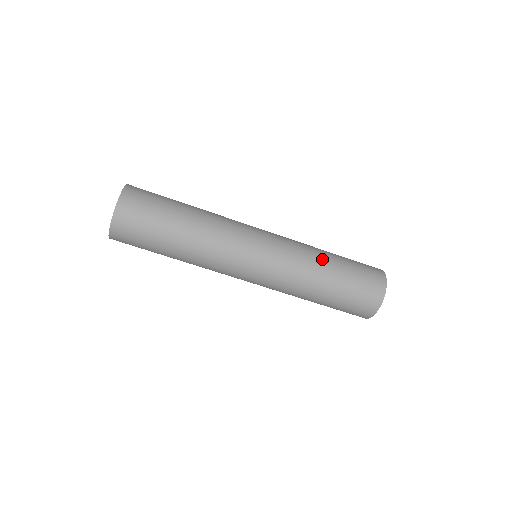
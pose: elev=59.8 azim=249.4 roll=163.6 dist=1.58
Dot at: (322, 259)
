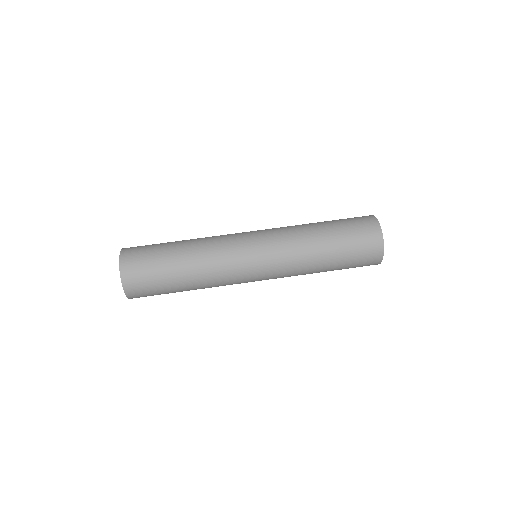
Dot at: (309, 226)
